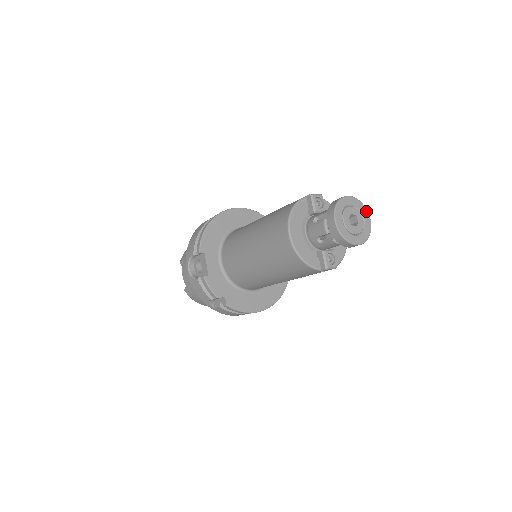
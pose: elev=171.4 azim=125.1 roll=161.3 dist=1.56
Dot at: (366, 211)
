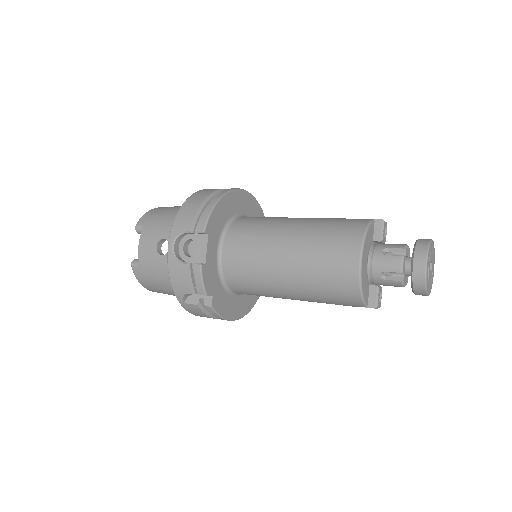
Dot at: (434, 260)
